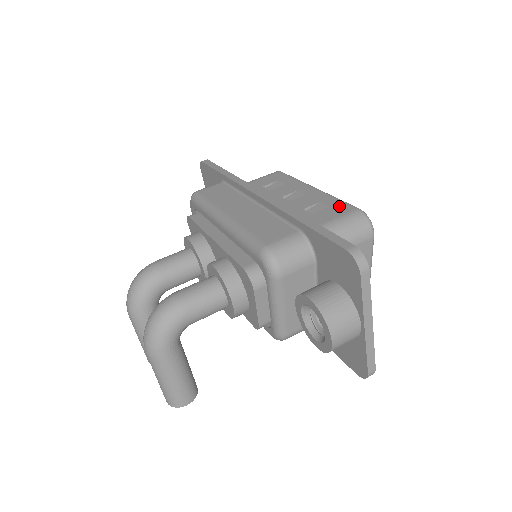
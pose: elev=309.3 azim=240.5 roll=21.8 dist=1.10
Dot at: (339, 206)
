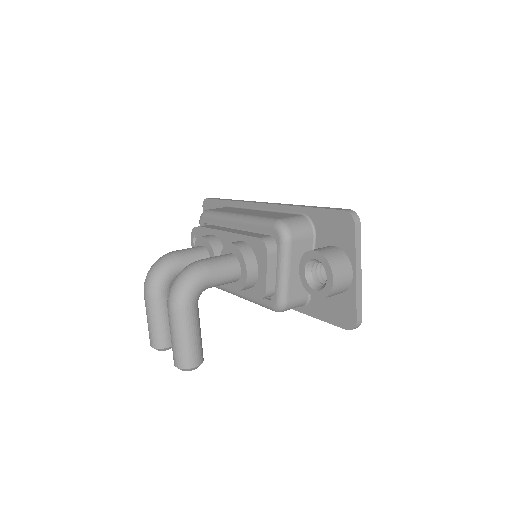
Dot at: occluded
